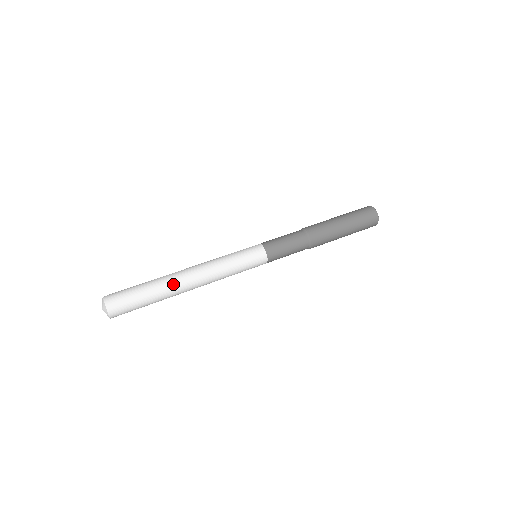
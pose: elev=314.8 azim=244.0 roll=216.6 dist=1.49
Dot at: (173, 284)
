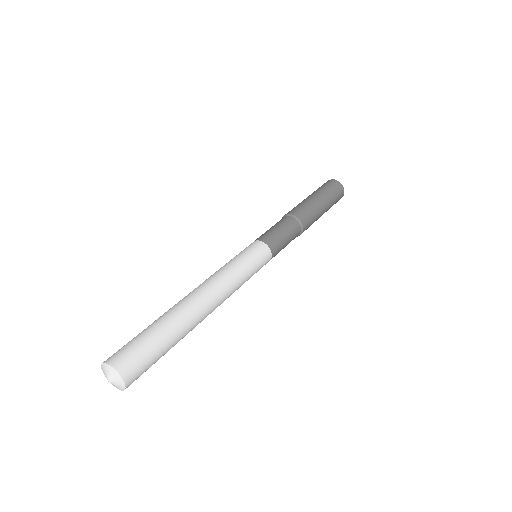
Dot at: (188, 311)
